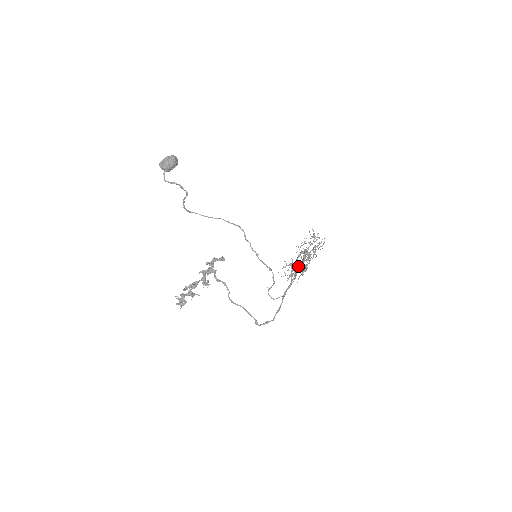
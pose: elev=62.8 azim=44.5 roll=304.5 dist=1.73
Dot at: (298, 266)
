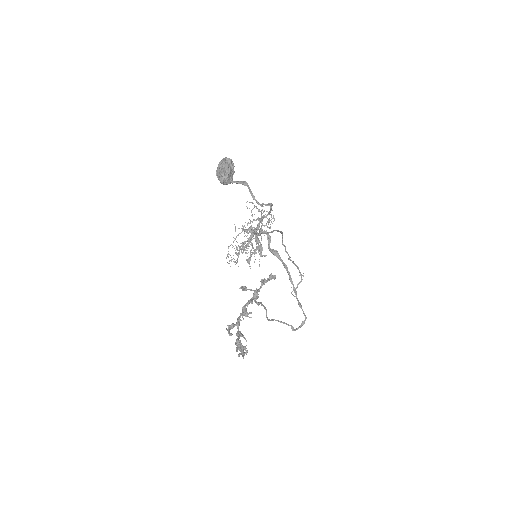
Dot at: (273, 250)
